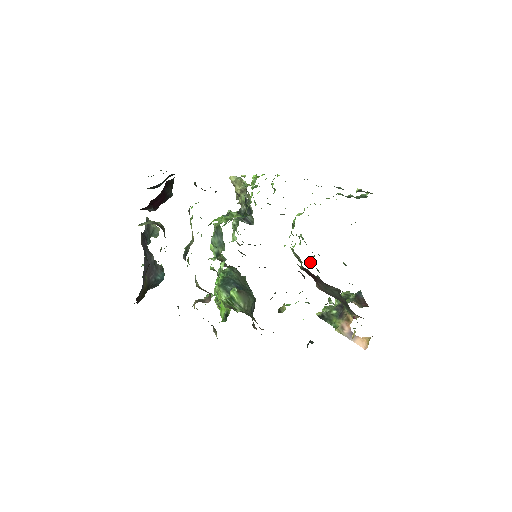
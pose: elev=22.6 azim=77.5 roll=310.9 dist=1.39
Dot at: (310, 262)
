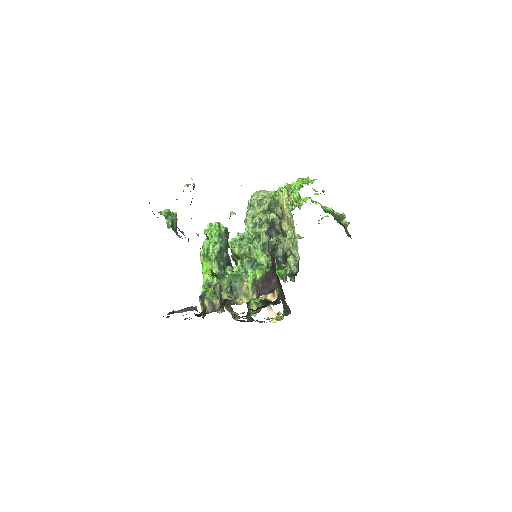
Dot at: occluded
